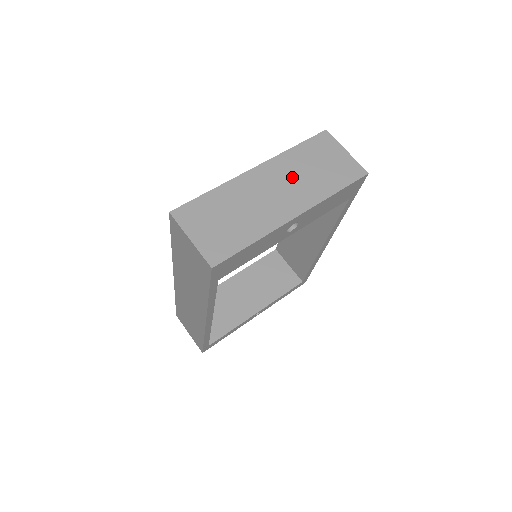
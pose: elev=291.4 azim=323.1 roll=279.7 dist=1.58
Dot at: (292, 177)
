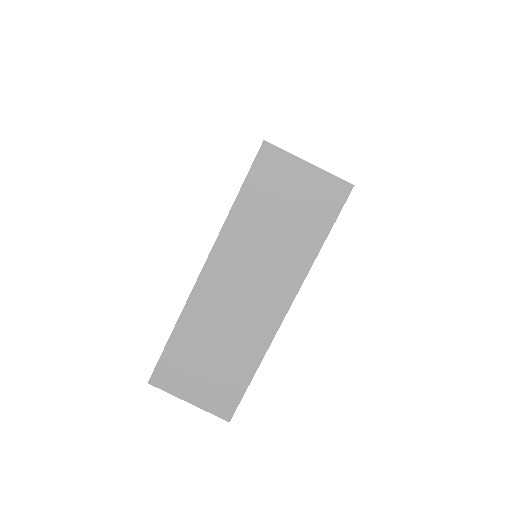
Dot at: (255, 255)
